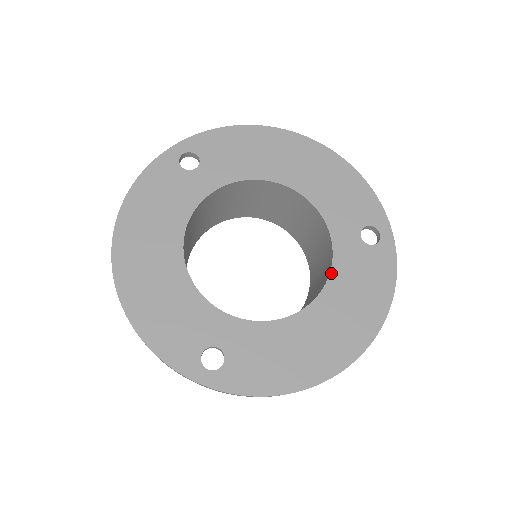
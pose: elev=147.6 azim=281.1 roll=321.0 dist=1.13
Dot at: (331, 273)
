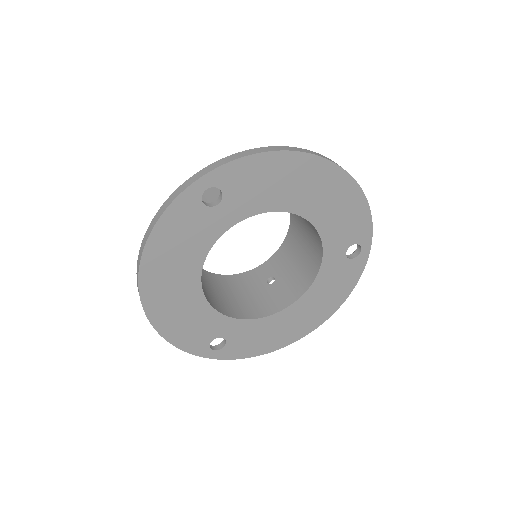
Dot at: (314, 282)
